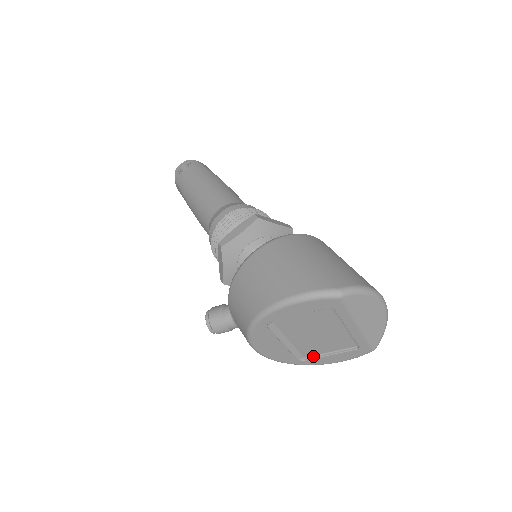
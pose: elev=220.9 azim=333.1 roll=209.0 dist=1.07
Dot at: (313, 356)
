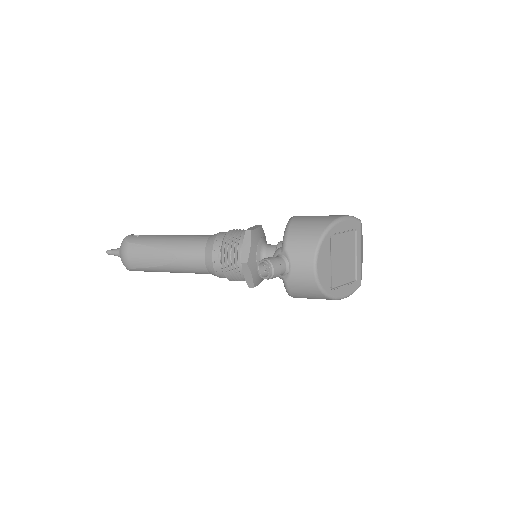
Dot at: (336, 287)
